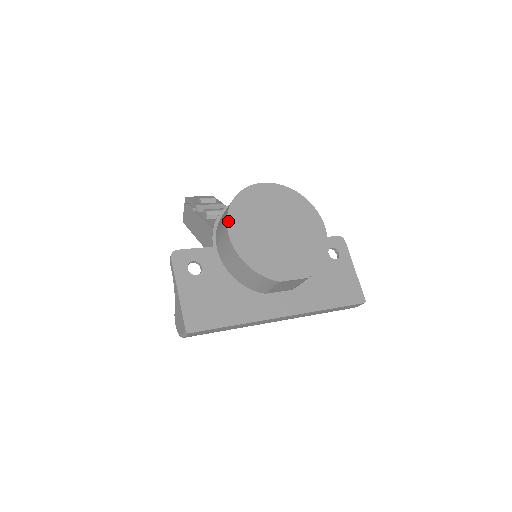
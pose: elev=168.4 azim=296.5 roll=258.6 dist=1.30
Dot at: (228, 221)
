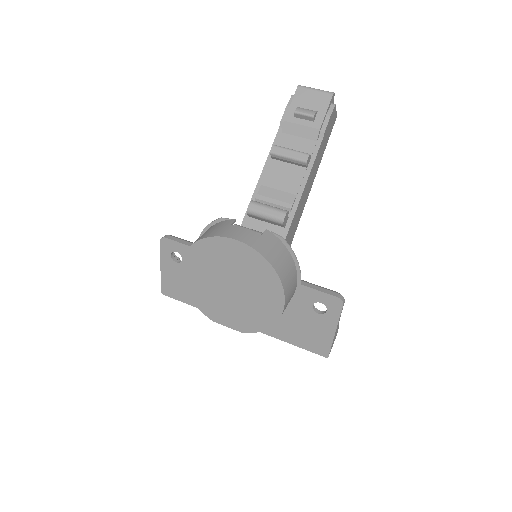
Dot at: (184, 259)
